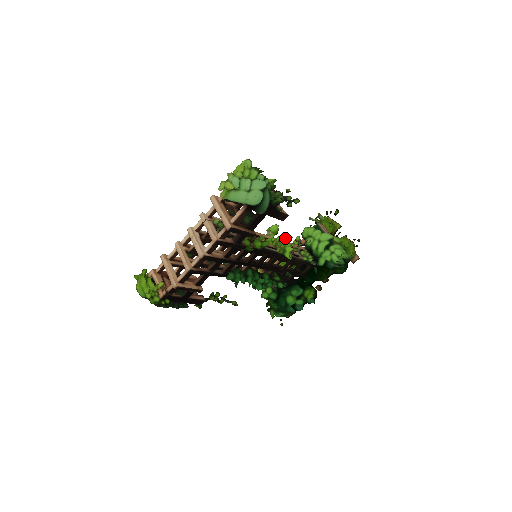
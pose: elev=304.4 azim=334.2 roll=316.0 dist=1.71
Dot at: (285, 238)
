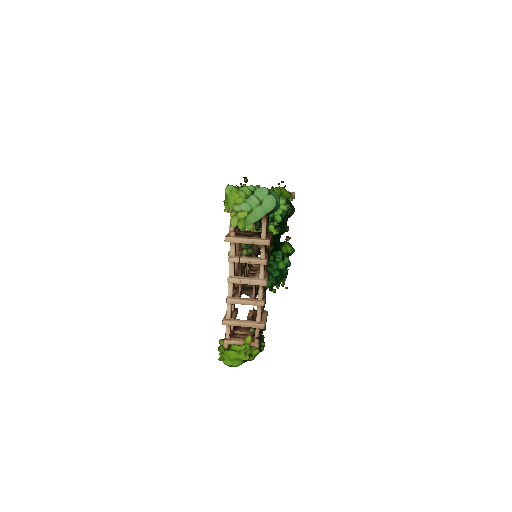
Dot at: (248, 228)
